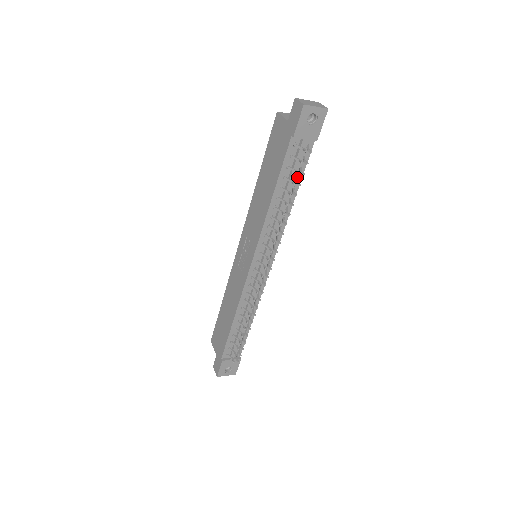
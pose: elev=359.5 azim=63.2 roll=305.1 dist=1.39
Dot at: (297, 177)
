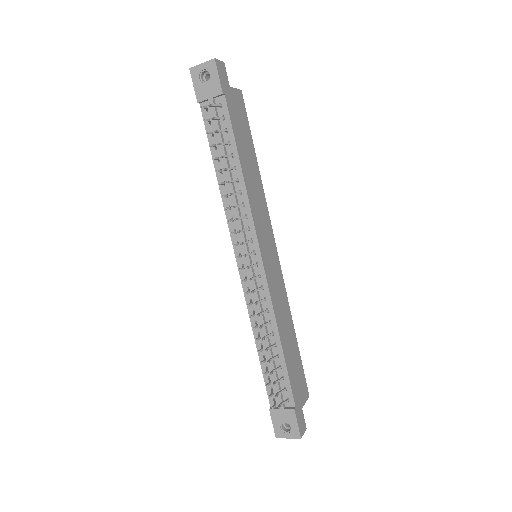
Dot at: (229, 142)
